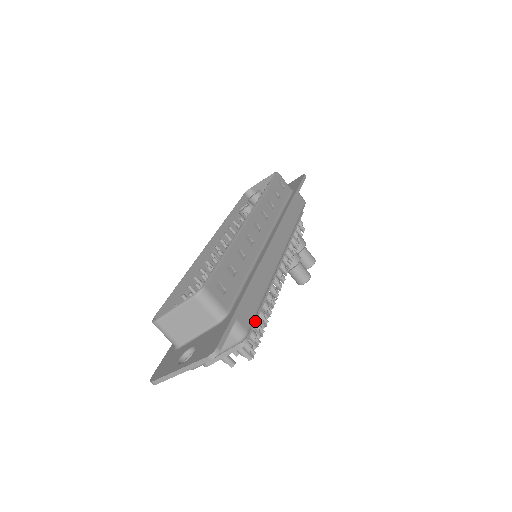
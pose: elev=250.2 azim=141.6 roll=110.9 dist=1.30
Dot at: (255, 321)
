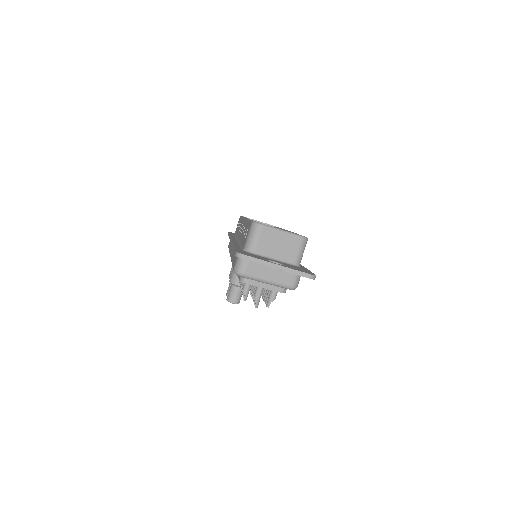
Dot at: occluded
